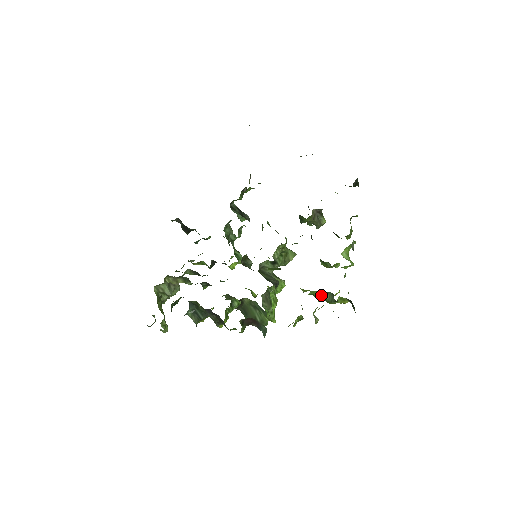
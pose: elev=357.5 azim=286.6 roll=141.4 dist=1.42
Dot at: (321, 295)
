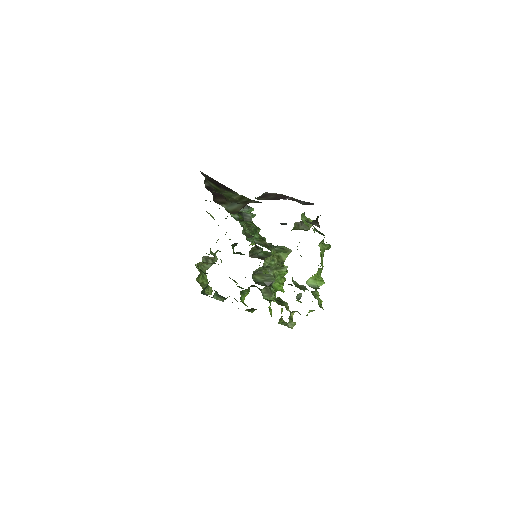
Dot at: (292, 312)
